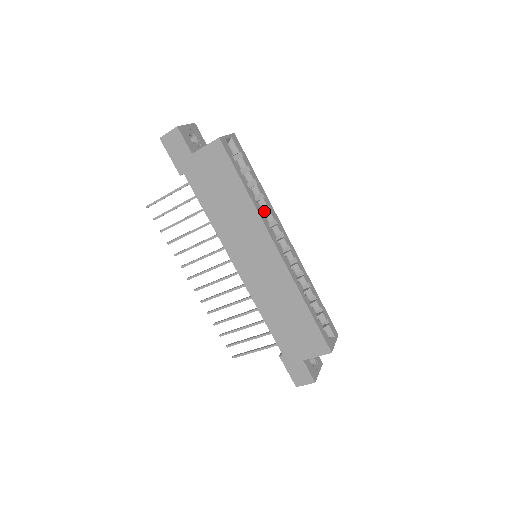
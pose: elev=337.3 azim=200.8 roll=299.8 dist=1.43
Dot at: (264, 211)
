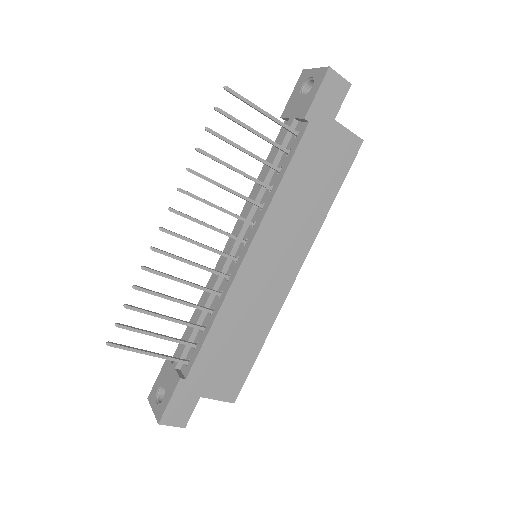
Dot at: occluded
